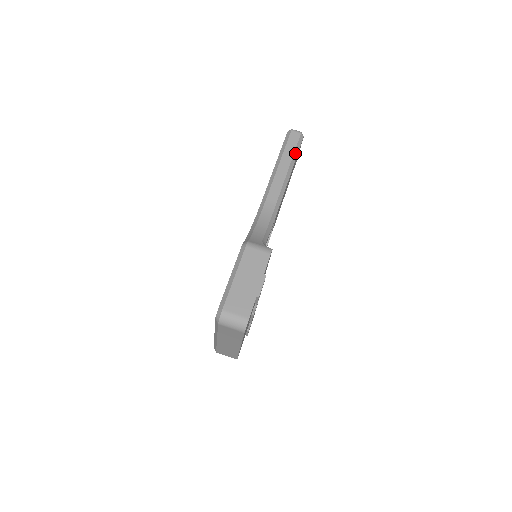
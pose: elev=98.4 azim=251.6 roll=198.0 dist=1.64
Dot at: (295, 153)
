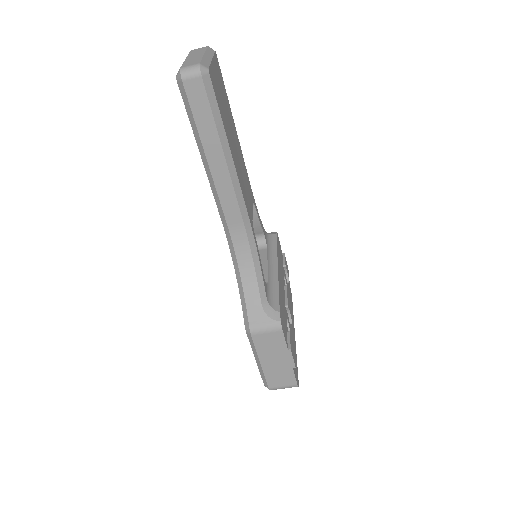
Dot at: (217, 123)
